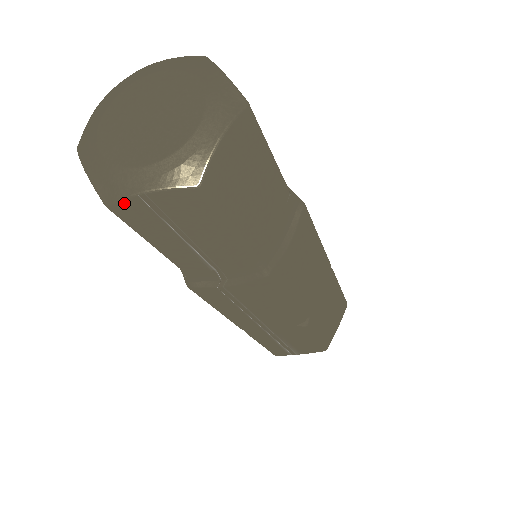
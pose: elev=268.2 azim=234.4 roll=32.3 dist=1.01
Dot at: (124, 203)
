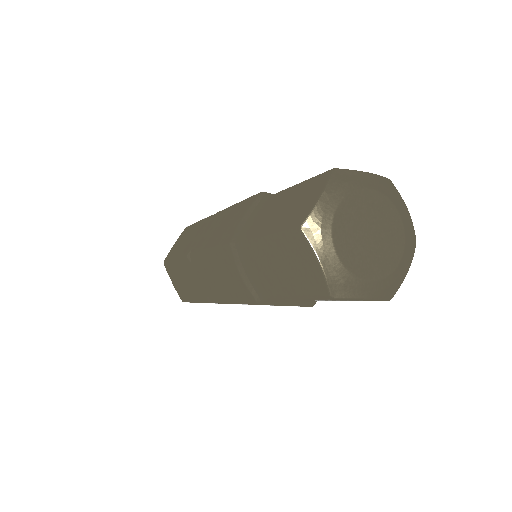
Dot at: (397, 288)
